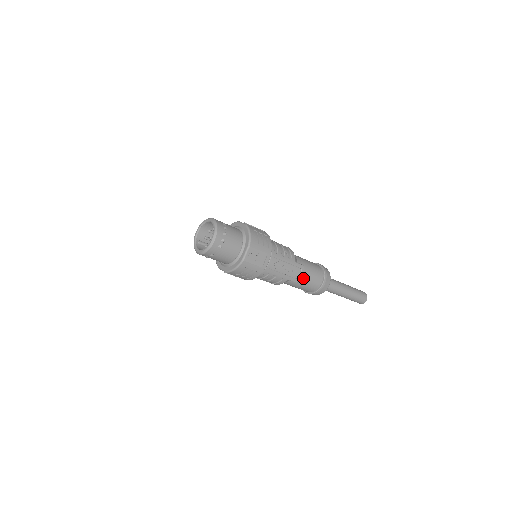
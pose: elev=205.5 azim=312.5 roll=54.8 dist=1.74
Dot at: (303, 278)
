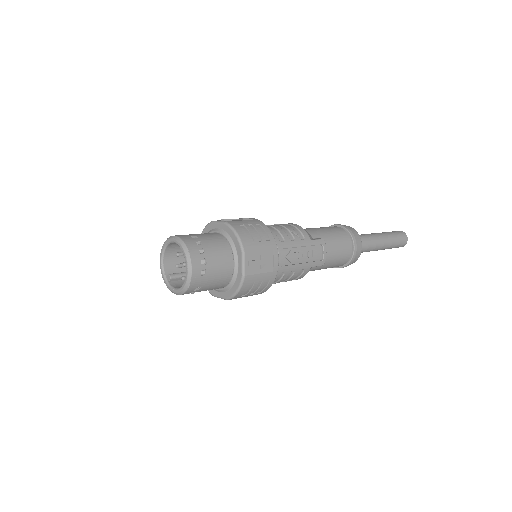
Dot at: (328, 255)
